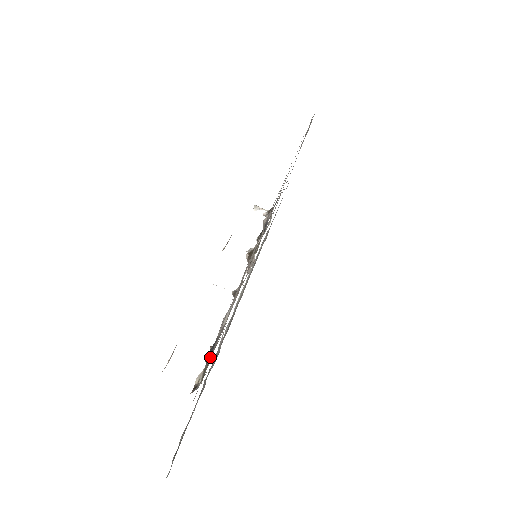
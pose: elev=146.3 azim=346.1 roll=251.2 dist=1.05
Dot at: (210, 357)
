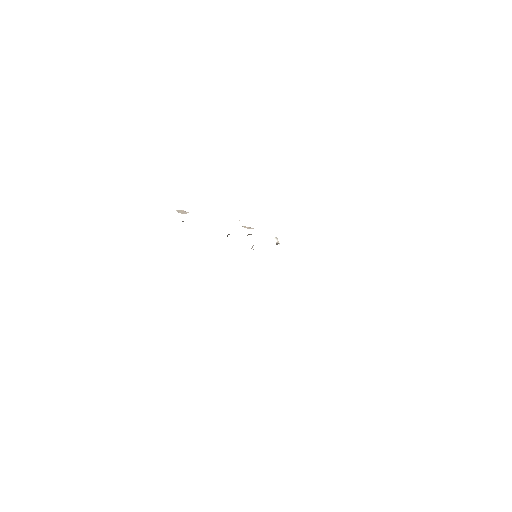
Dot at: occluded
